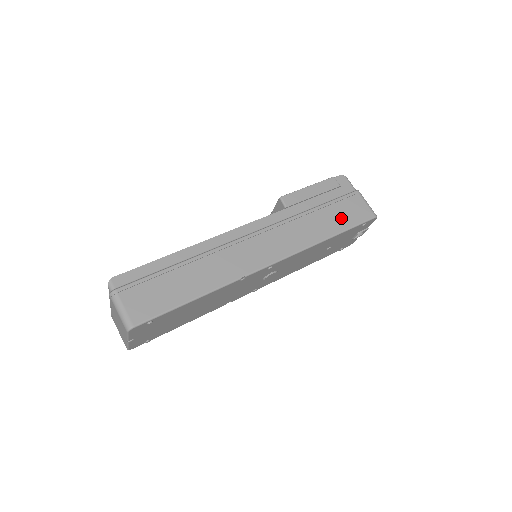
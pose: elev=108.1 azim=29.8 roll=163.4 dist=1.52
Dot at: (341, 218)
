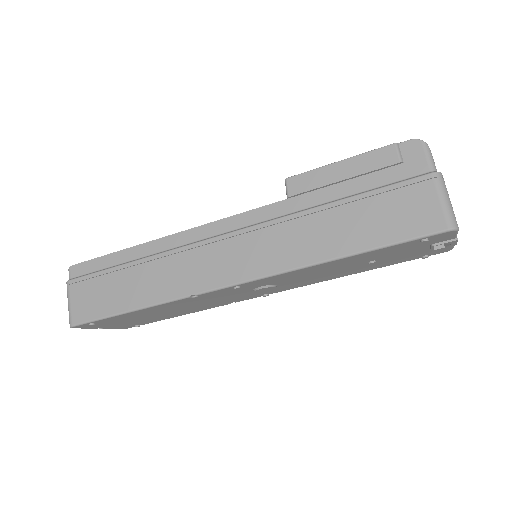
Dot at: (375, 225)
